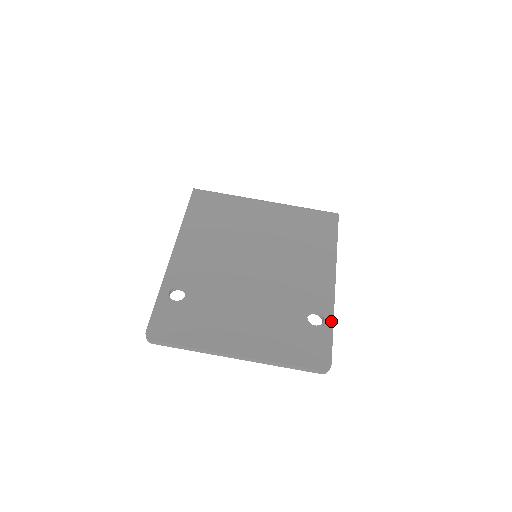
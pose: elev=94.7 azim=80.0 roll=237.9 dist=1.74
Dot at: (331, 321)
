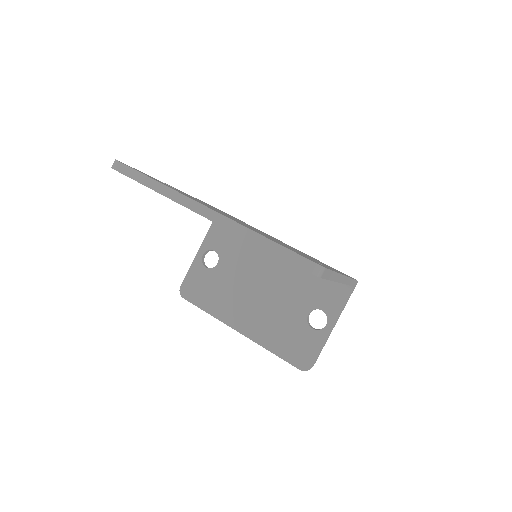
Dot at: occluded
